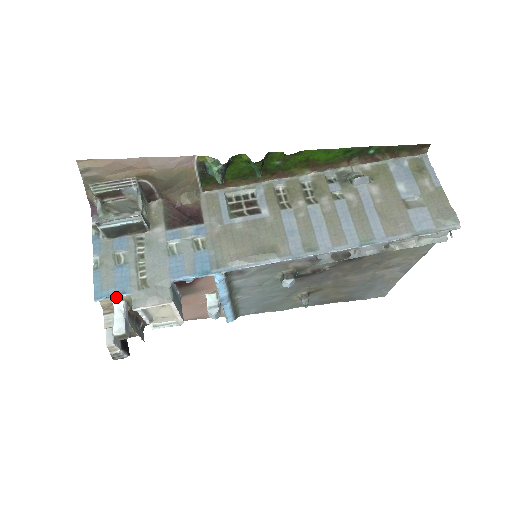
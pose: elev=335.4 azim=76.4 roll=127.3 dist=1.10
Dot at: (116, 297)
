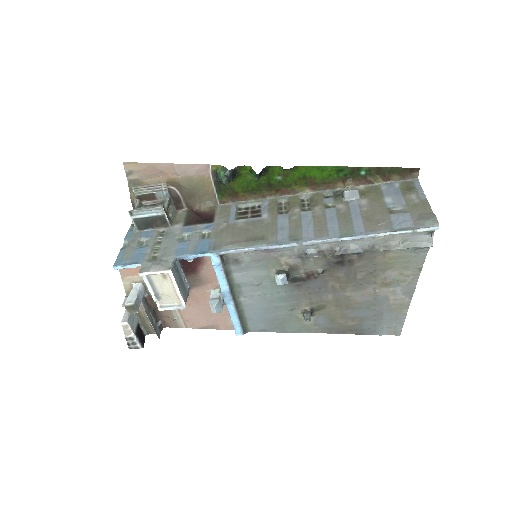
Dot at: (130, 267)
